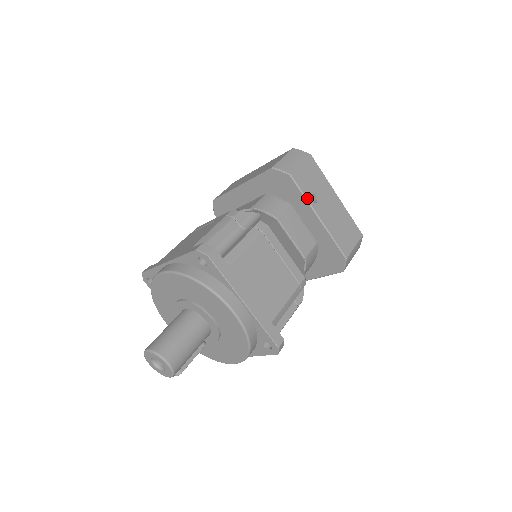
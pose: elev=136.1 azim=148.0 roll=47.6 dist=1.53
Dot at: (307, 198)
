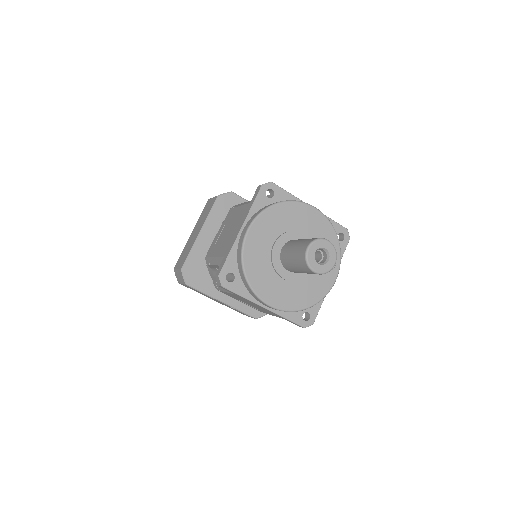
Dot at: occluded
